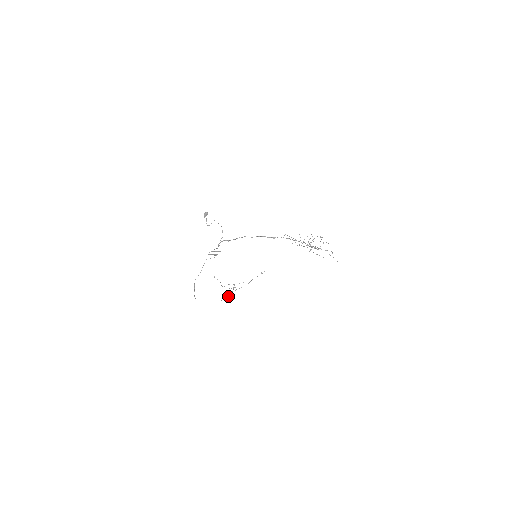
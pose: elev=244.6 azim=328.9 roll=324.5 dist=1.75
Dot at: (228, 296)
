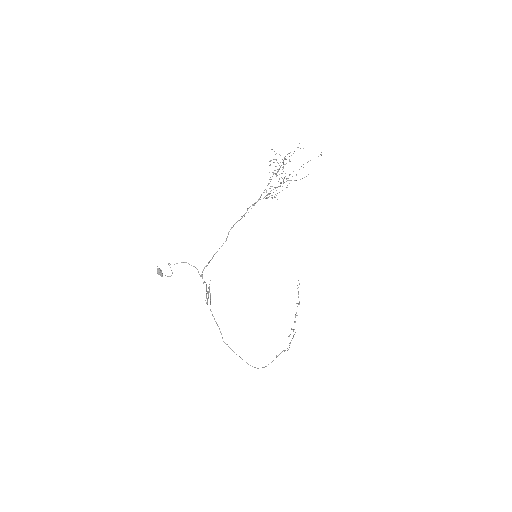
Dot at: occluded
